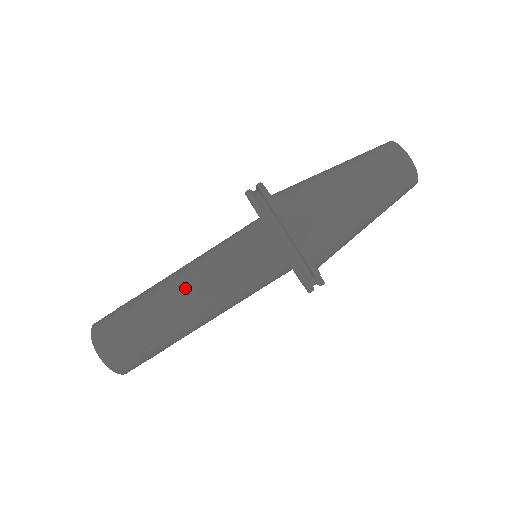
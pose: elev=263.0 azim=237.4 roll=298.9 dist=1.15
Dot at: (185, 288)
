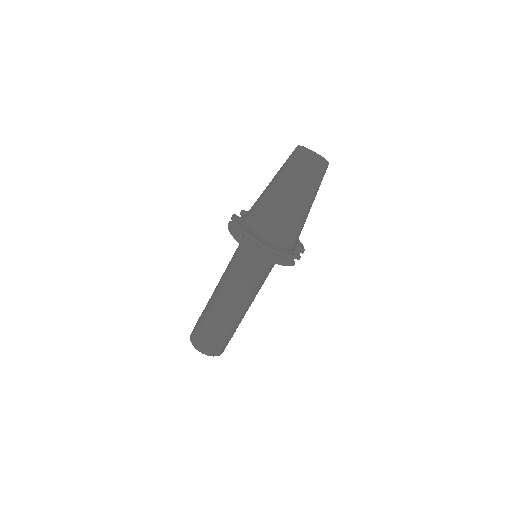
Dot at: (228, 300)
